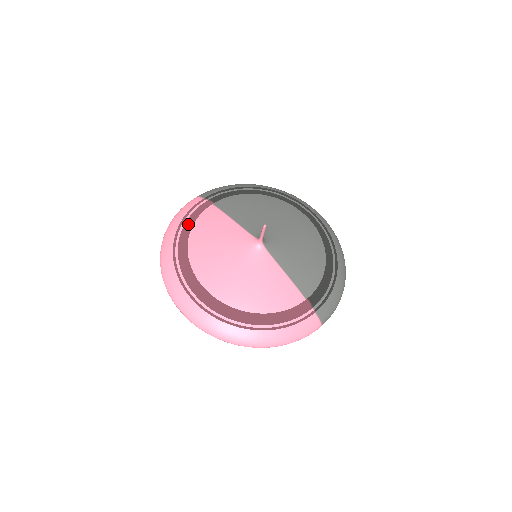
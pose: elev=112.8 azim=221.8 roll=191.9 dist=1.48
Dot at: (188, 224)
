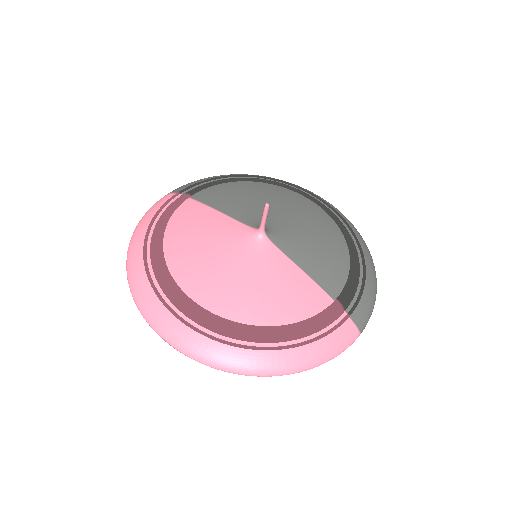
Dot at: (160, 223)
